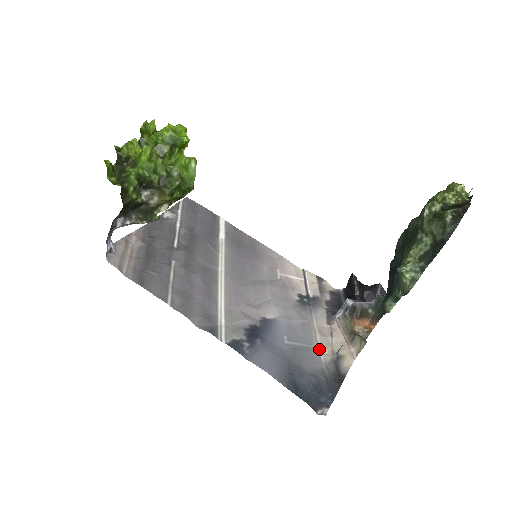
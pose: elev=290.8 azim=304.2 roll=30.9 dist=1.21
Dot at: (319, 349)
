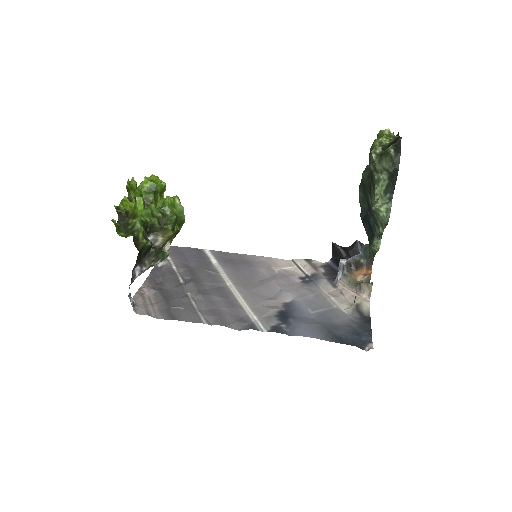
Dot at: (339, 307)
